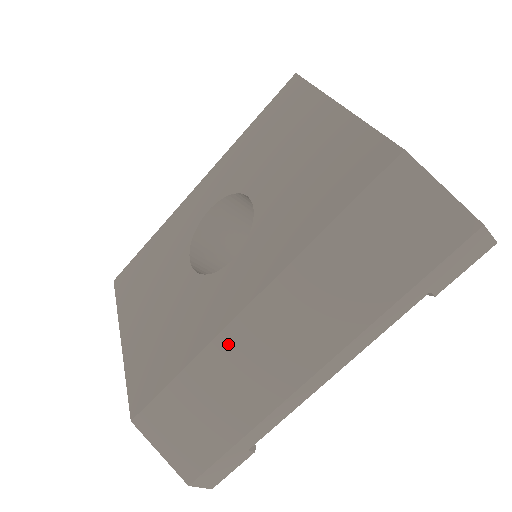
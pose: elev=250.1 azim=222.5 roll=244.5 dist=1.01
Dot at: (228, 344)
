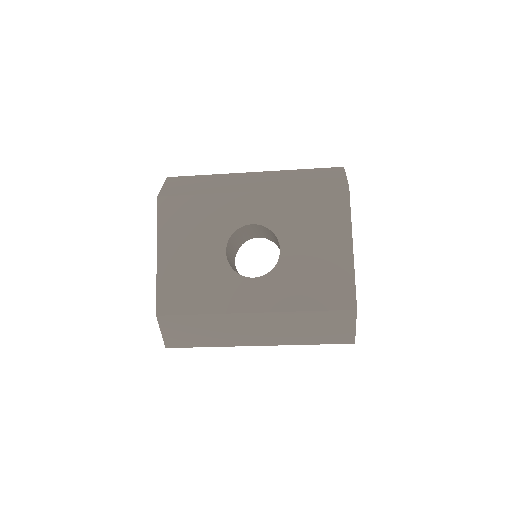
Dot at: (230, 319)
